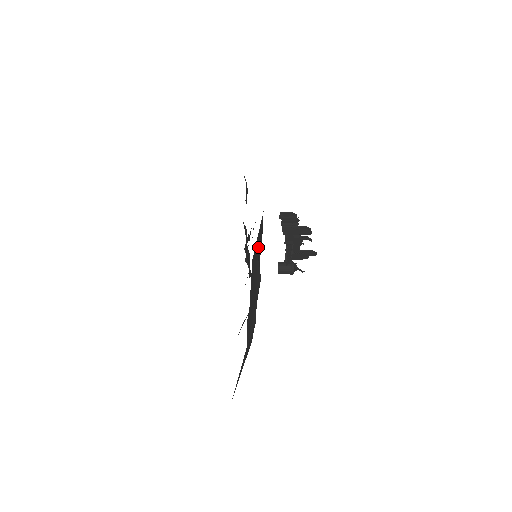
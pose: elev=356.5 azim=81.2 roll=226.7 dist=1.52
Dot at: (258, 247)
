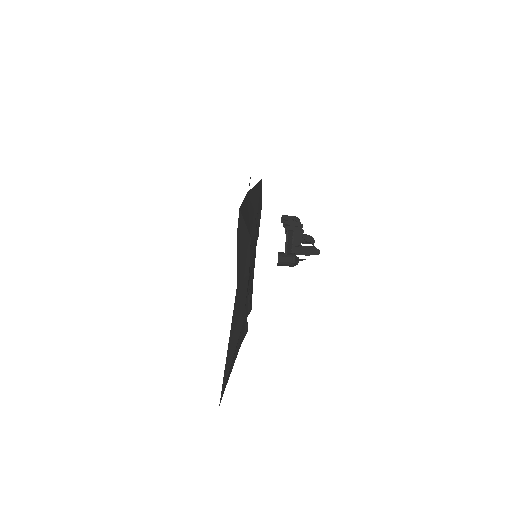
Dot at: (255, 205)
